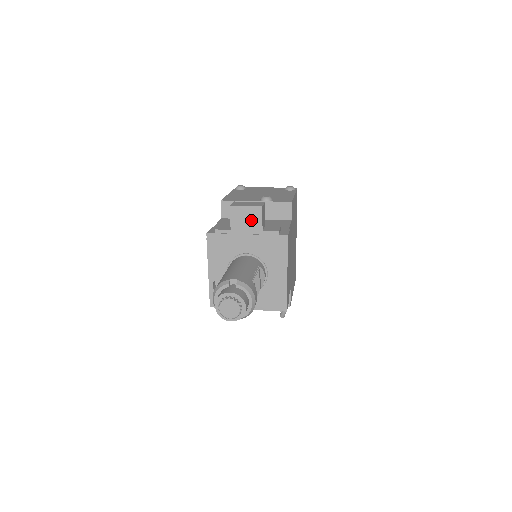
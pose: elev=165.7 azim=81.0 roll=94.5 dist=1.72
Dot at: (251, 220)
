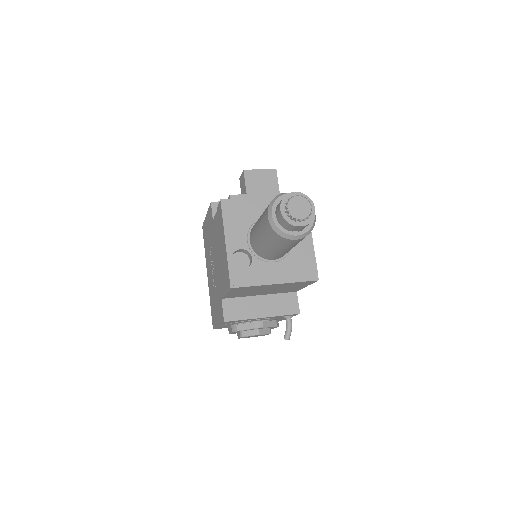
Dot at: (267, 183)
